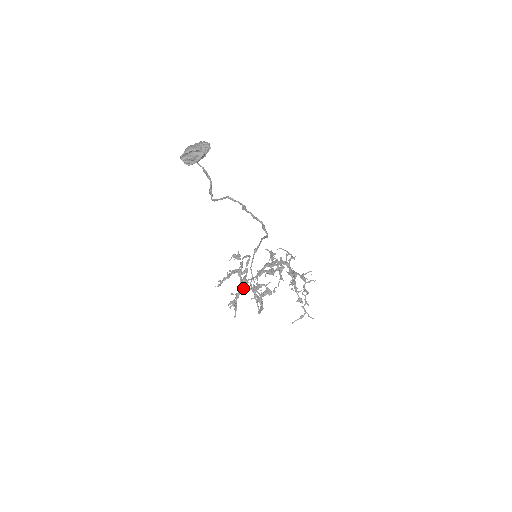
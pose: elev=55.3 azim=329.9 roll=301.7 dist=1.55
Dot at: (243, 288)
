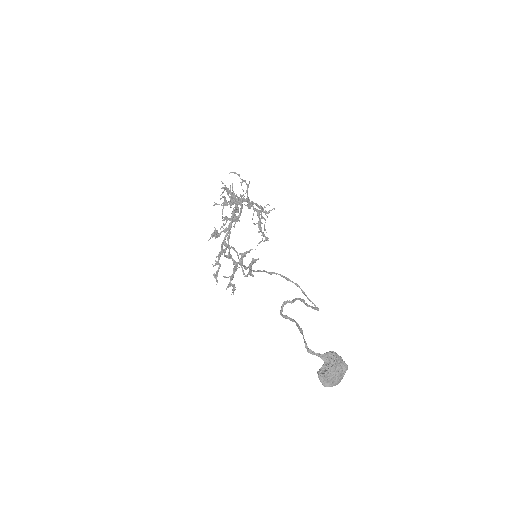
Dot at: occluded
